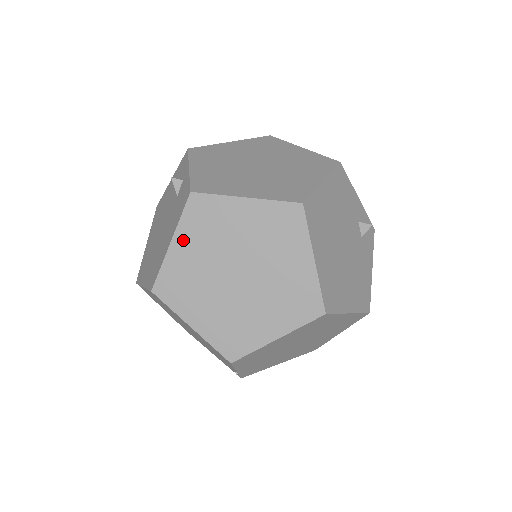
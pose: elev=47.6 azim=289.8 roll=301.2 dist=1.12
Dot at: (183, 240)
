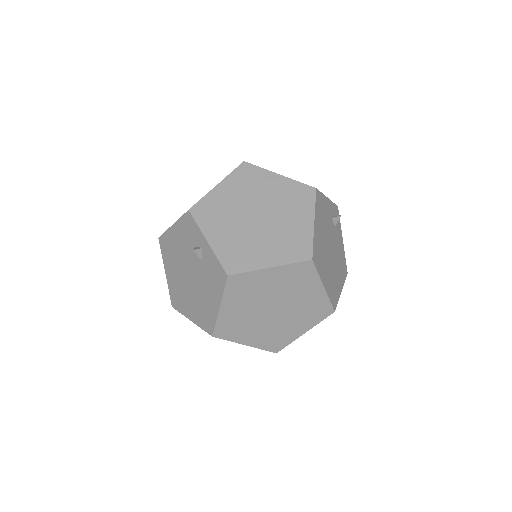
Dot at: (229, 304)
